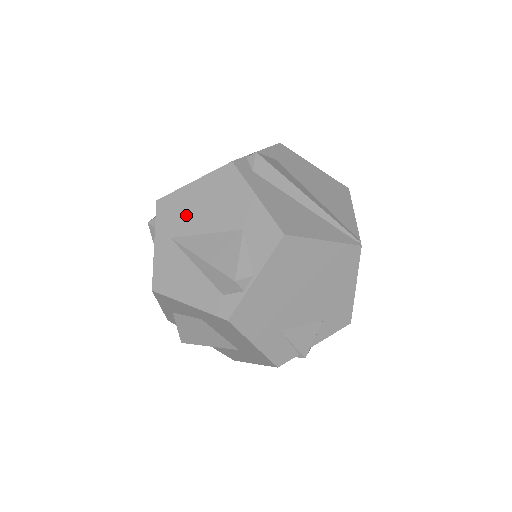
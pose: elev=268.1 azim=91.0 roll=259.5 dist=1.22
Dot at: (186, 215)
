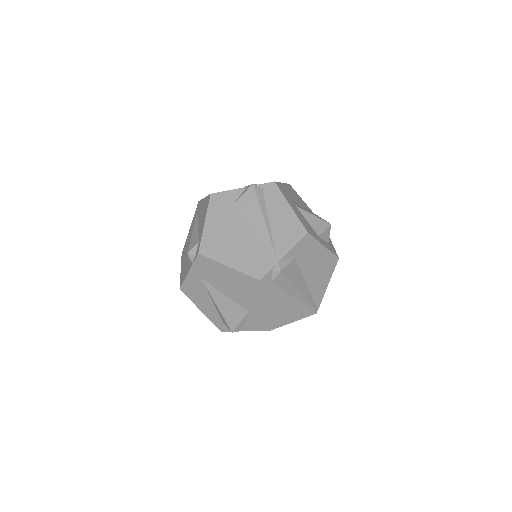
Dot at: (216, 278)
